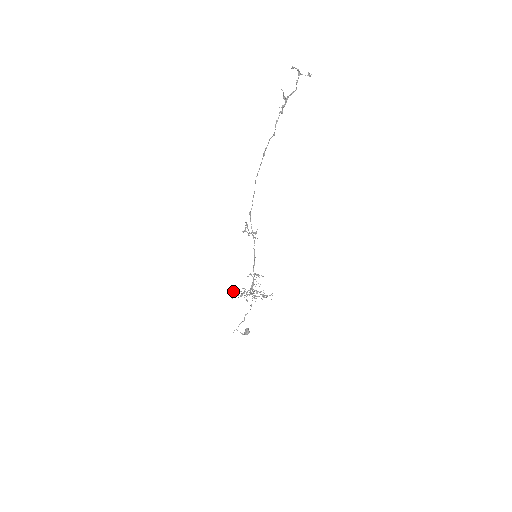
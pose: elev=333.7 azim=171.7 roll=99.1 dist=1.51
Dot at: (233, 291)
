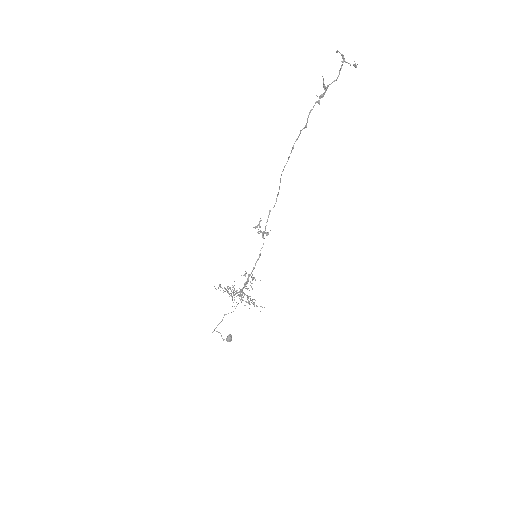
Dot at: occluded
